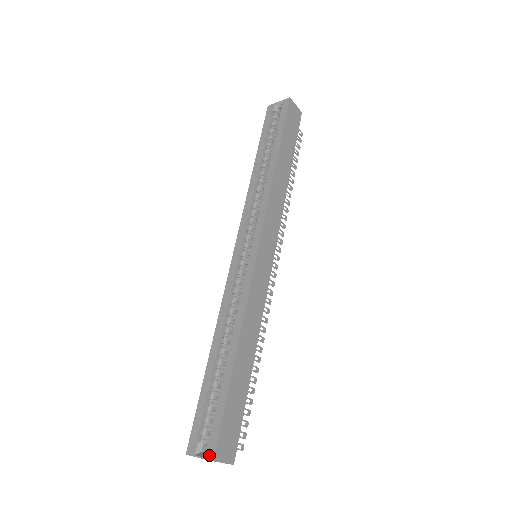
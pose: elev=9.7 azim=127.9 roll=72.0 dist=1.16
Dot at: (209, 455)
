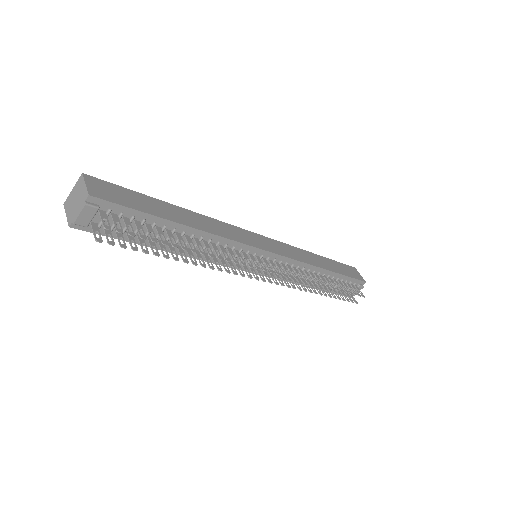
Dot at: occluded
